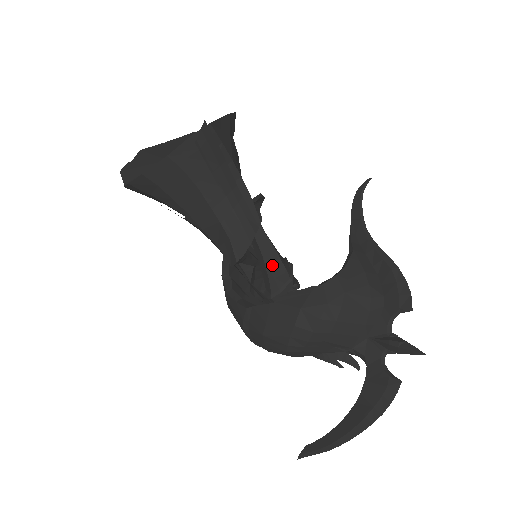
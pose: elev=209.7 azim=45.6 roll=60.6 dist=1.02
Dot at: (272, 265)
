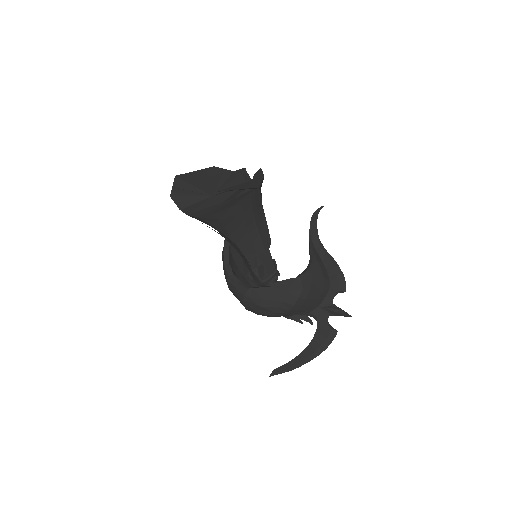
Dot at: (267, 263)
